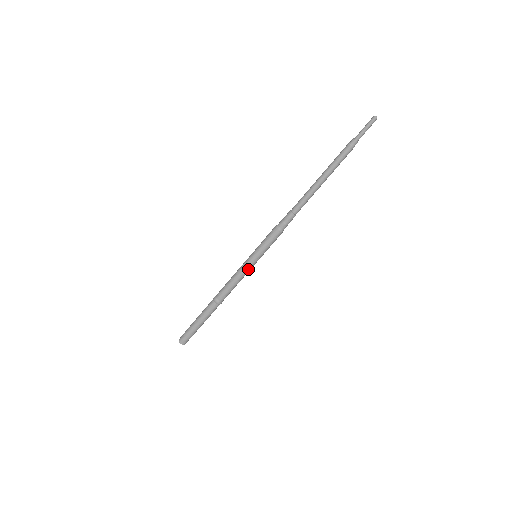
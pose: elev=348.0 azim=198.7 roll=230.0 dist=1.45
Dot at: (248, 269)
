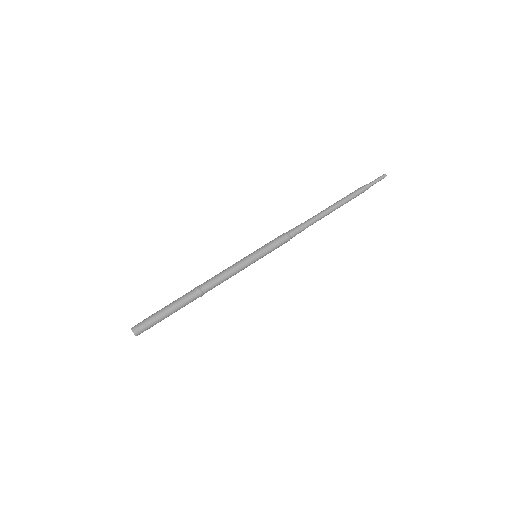
Dot at: (244, 263)
